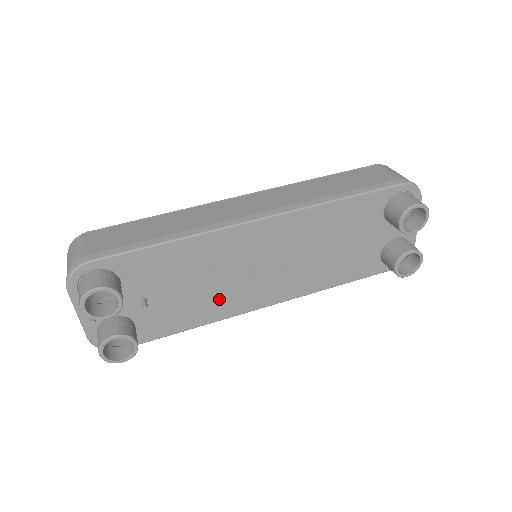
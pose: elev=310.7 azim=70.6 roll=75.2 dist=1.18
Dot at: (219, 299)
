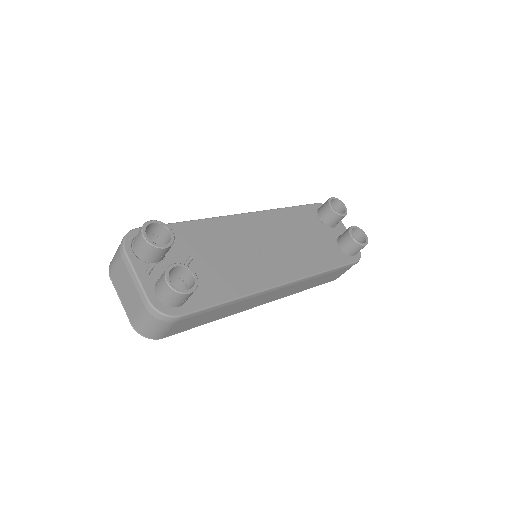
Dot at: (245, 272)
